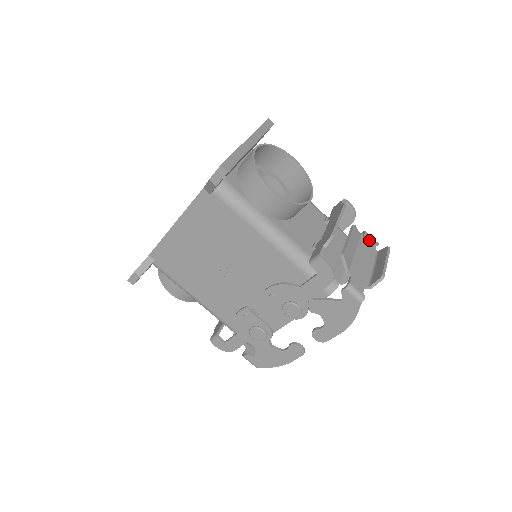
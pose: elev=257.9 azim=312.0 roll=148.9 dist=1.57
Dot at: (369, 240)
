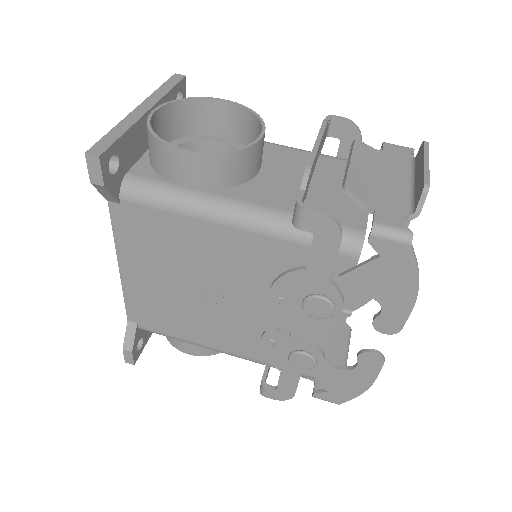
Dot at: (394, 150)
